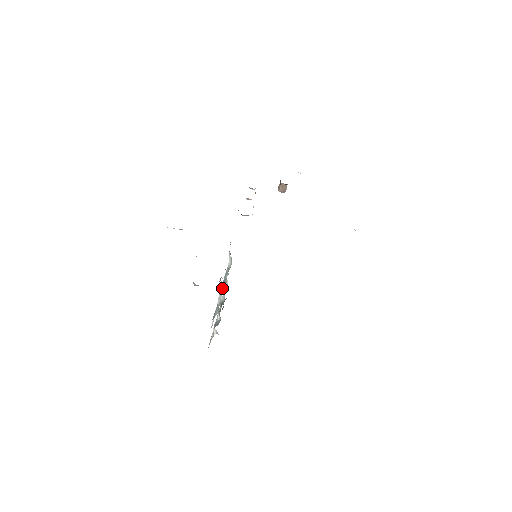
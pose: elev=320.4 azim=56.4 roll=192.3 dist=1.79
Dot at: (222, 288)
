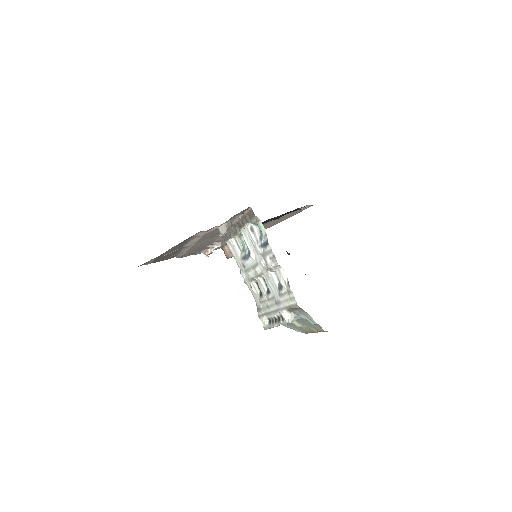
Dot at: (253, 262)
